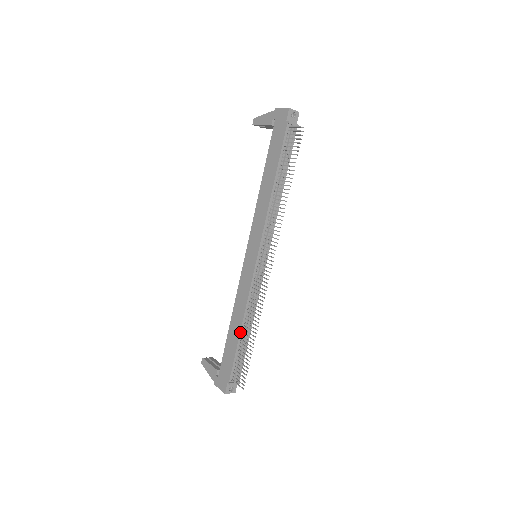
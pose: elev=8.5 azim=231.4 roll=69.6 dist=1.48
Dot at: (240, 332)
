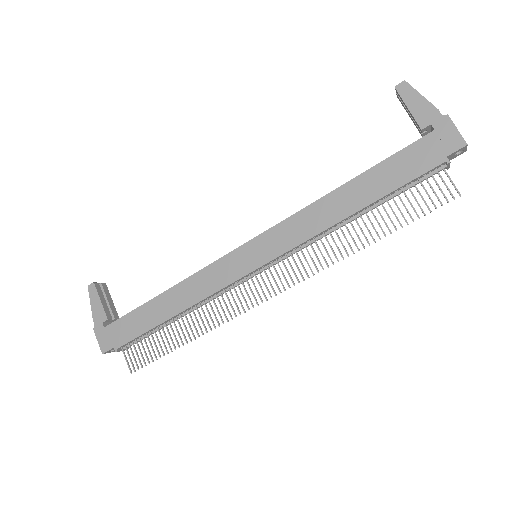
Dot at: (170, 318)
